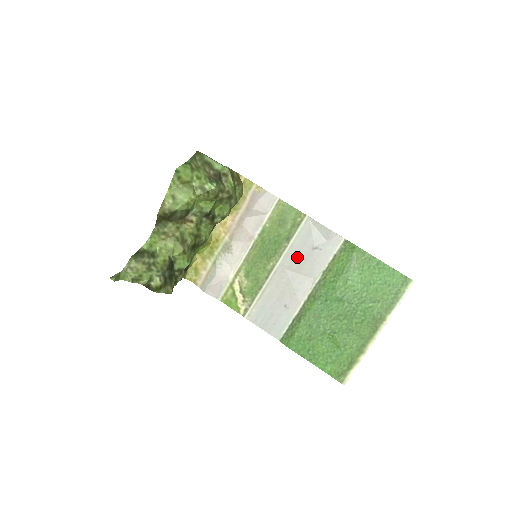
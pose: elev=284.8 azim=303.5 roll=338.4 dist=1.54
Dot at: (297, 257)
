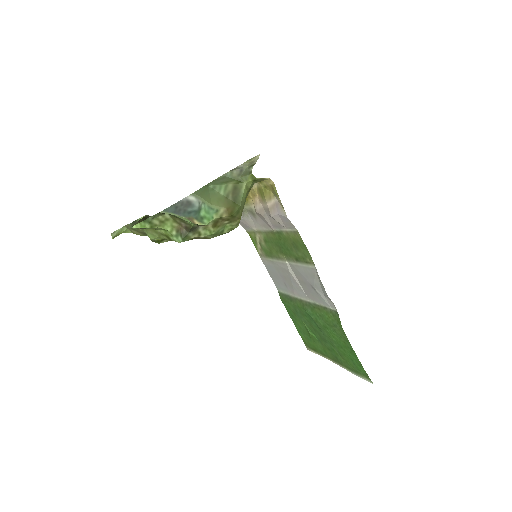
Dot at: (300, 275)
